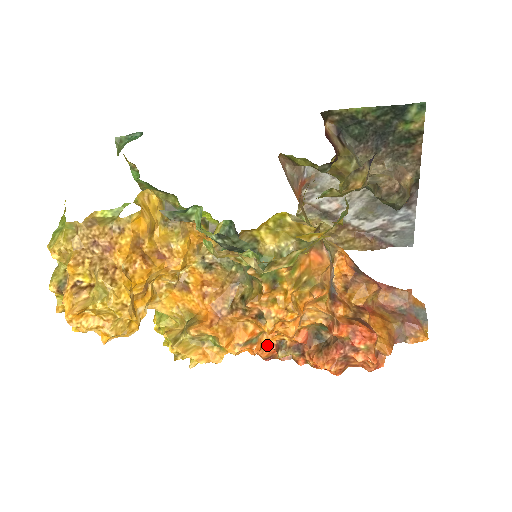
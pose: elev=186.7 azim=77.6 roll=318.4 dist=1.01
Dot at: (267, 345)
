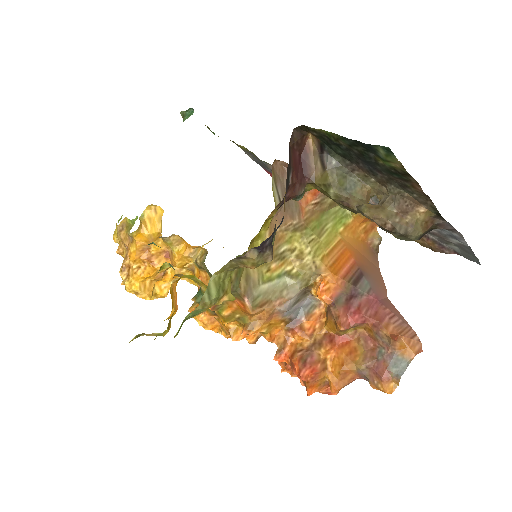
Dot at: occluded
